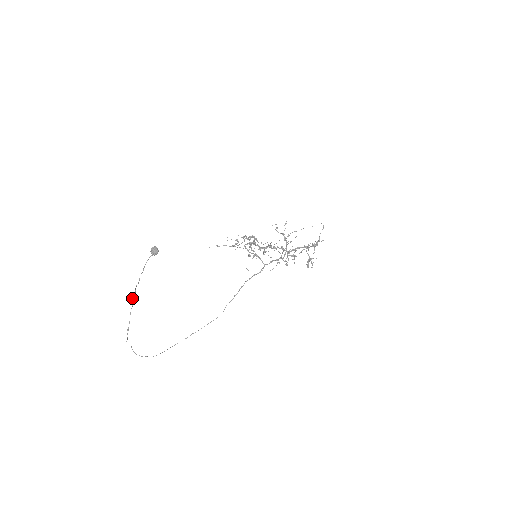
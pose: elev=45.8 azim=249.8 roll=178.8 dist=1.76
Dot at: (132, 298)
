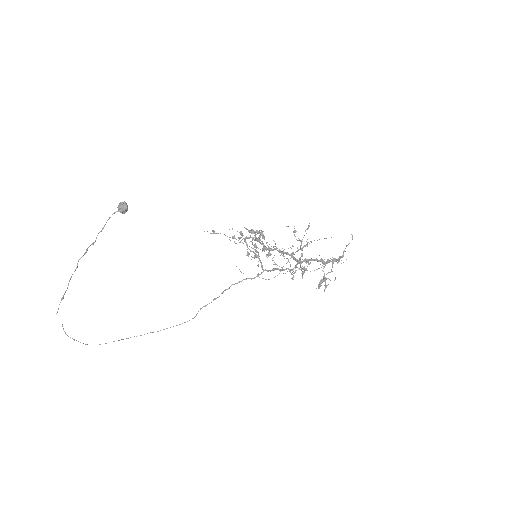
Dot at: occluded
